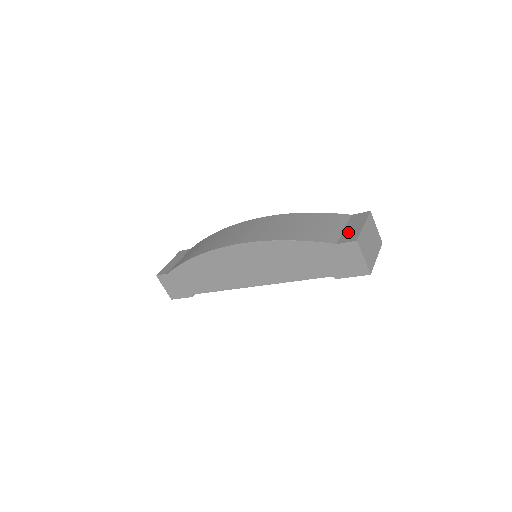
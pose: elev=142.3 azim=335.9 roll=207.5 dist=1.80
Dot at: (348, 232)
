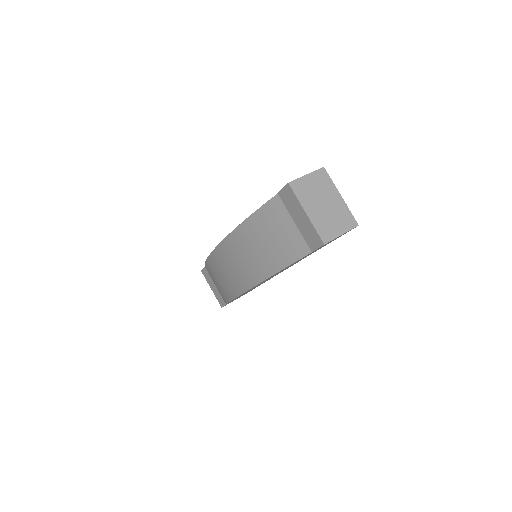
Dot at: (303, 230)
